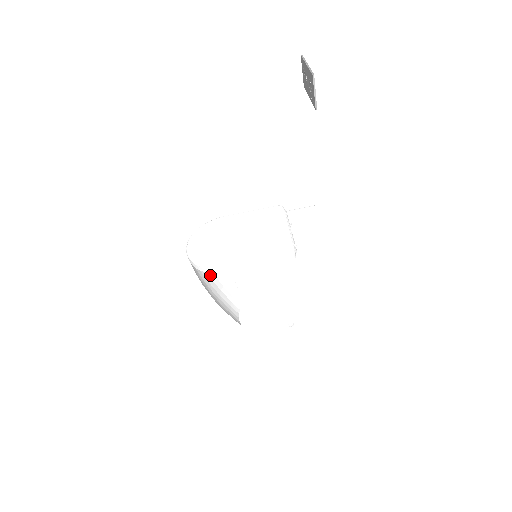
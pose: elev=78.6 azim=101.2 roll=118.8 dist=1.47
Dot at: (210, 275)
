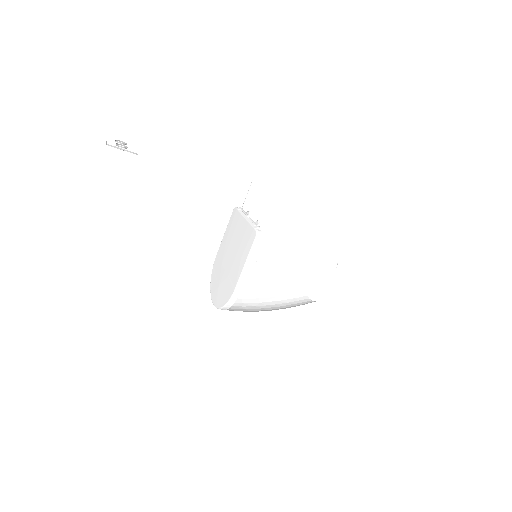
Dot at: (256, 297)
